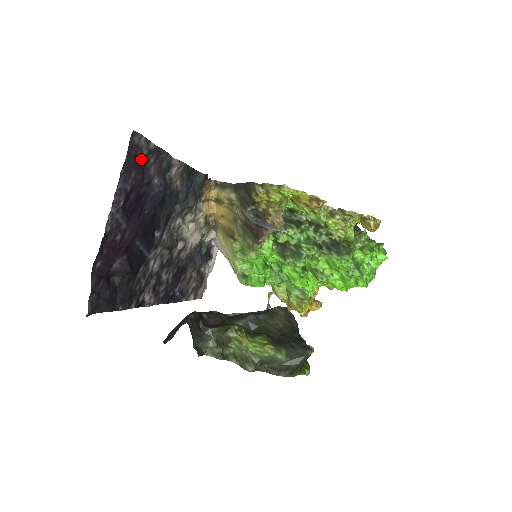
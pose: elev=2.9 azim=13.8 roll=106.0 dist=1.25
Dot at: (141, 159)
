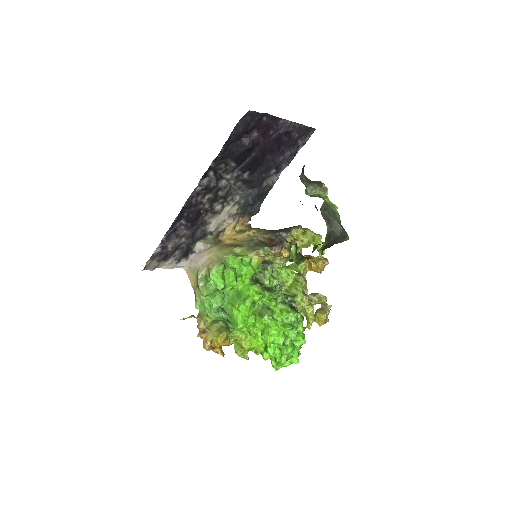
Dot at: (299, 141)
